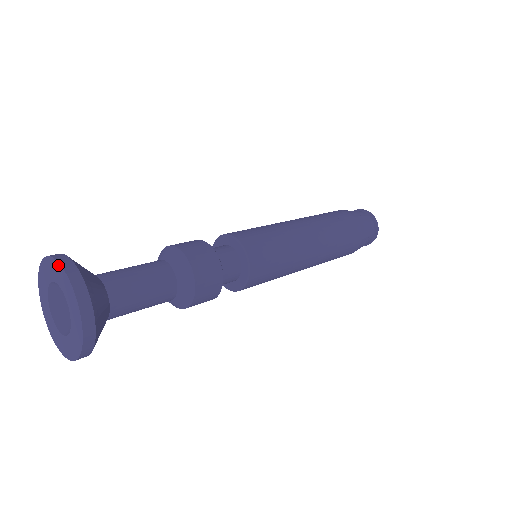
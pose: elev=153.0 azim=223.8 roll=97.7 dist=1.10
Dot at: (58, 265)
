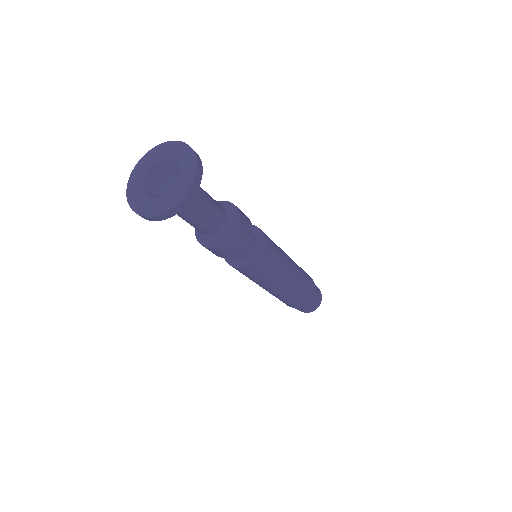
Dot at: (167, 143)
